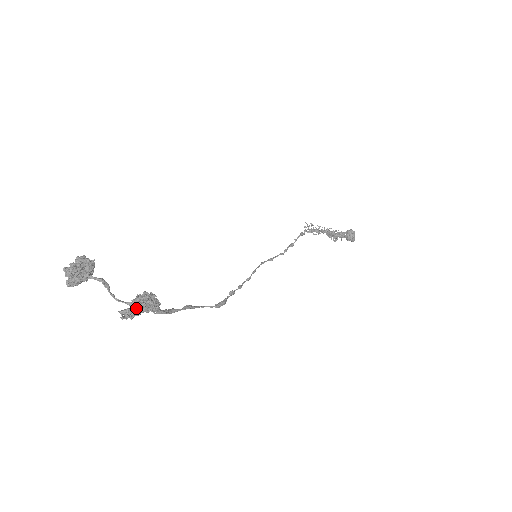
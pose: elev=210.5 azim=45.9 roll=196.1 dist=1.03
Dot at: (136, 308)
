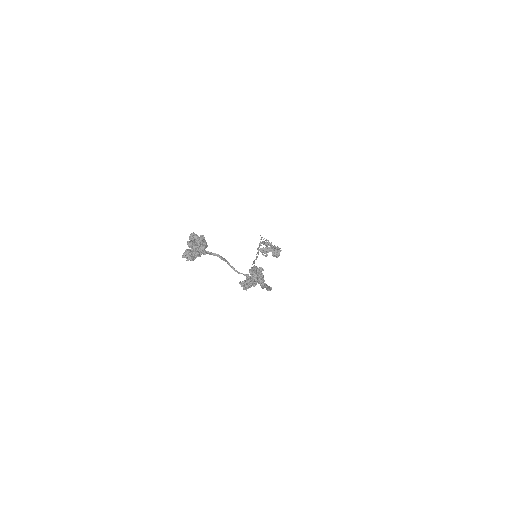
Dot at: (252, 280)
